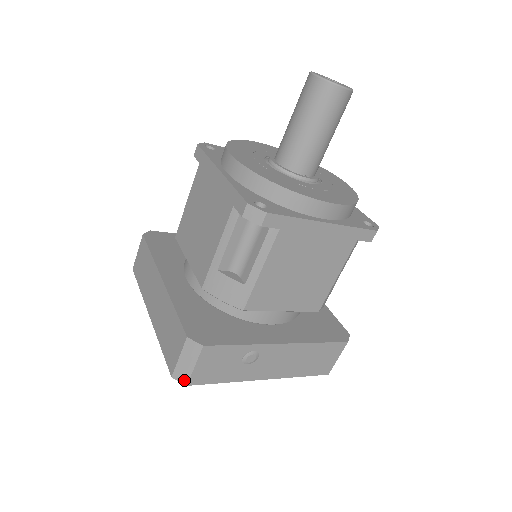
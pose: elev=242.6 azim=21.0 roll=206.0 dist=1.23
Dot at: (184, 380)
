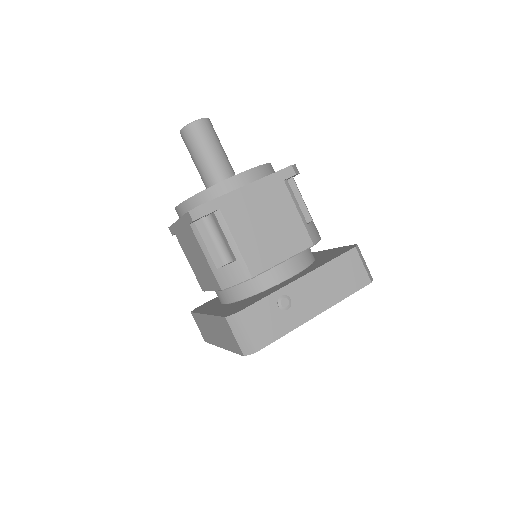
Dot at: (251, 350)
